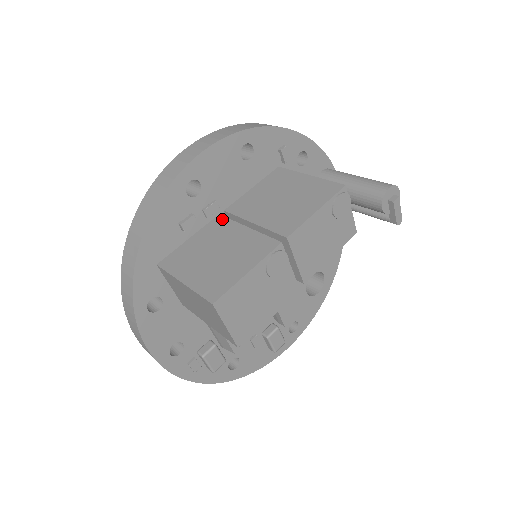
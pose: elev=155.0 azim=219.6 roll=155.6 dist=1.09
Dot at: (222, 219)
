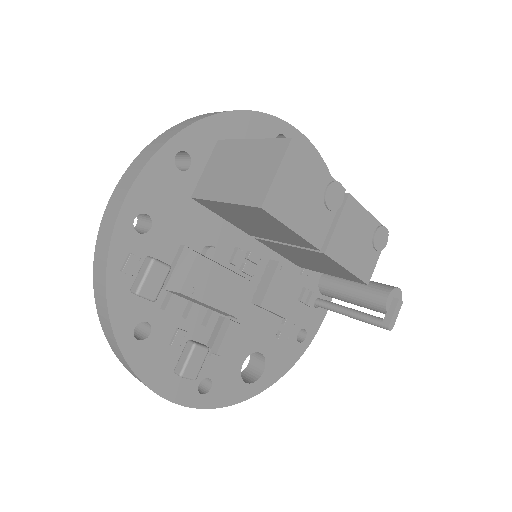
Dot at: occluded
